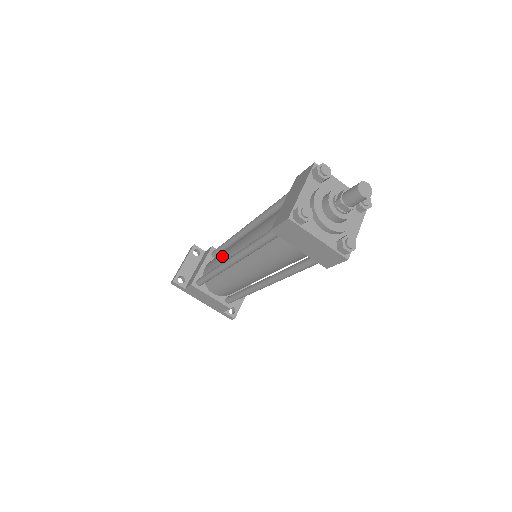
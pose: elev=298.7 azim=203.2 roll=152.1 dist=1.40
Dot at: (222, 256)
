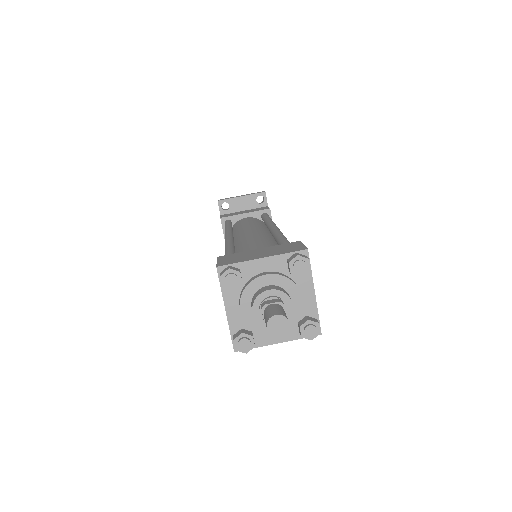
Dot at: (246, 225)
